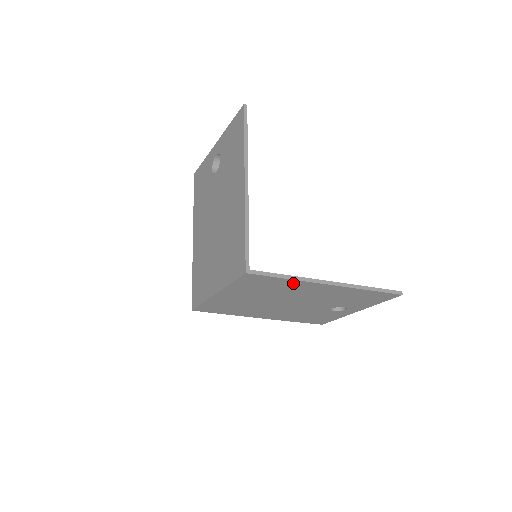
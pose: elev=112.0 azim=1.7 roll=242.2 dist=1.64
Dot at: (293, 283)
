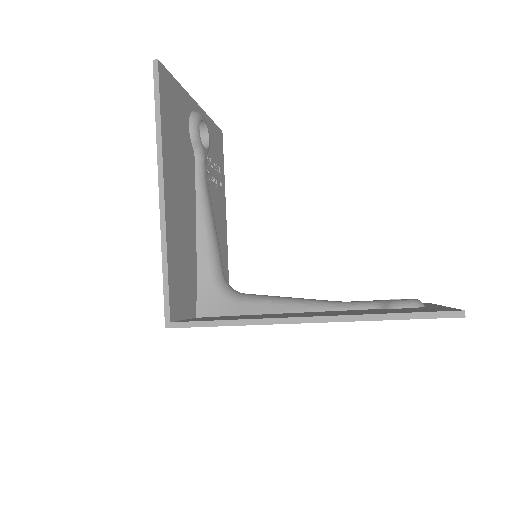
Dot at: occluded
